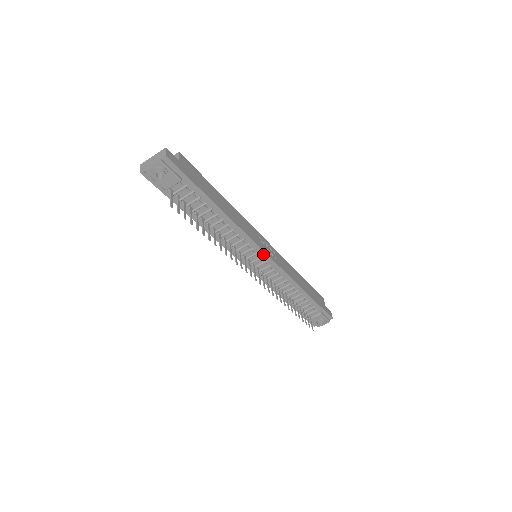
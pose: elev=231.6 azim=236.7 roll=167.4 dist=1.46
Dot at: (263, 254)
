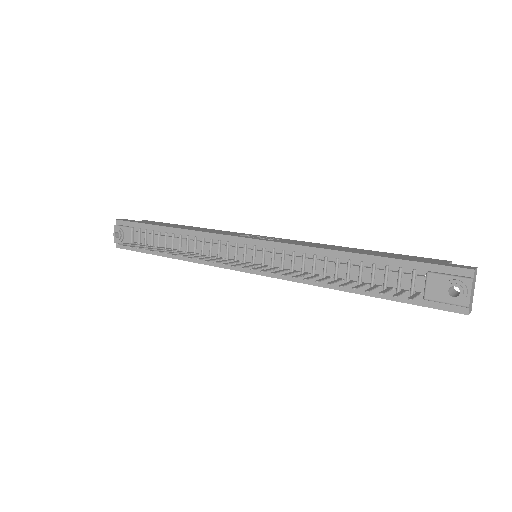
Dot at: (244, 241)
